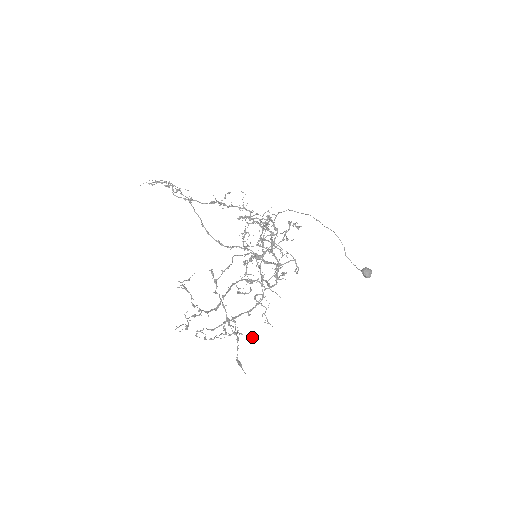
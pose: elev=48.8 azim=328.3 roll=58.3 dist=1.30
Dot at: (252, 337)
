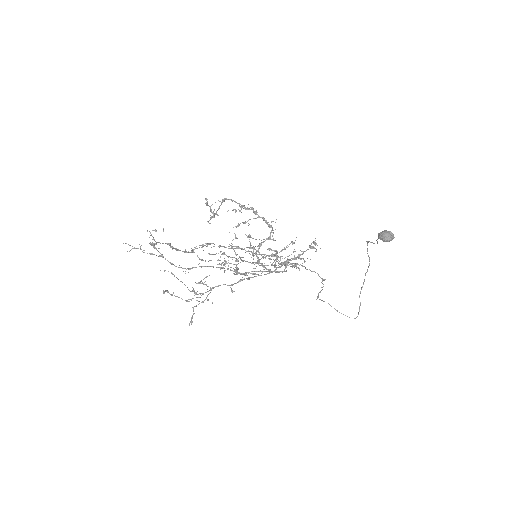
Dot at: occluded
